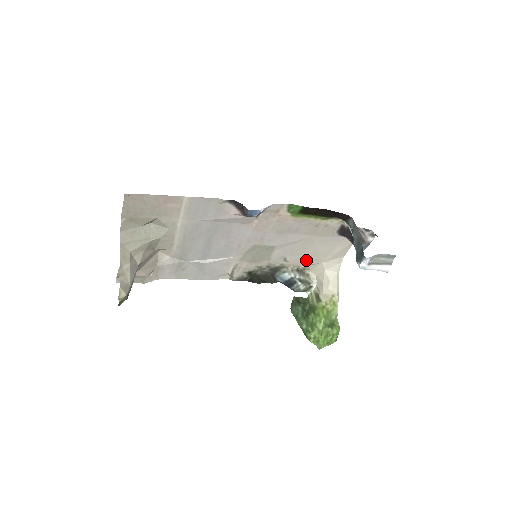
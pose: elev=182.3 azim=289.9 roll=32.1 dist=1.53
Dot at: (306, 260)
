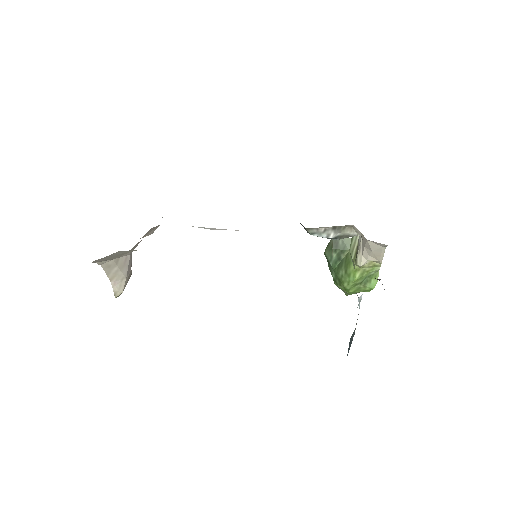
Dot at: occluded
